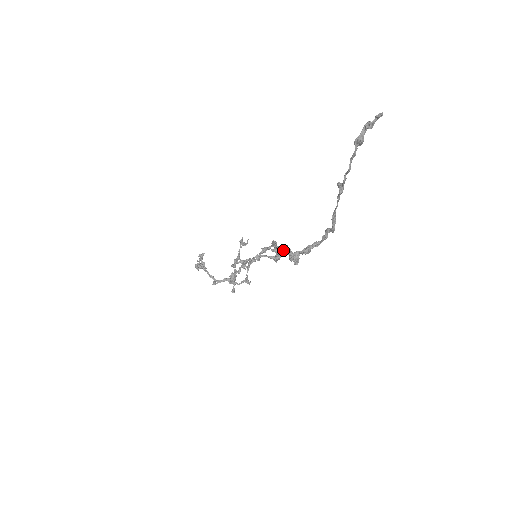
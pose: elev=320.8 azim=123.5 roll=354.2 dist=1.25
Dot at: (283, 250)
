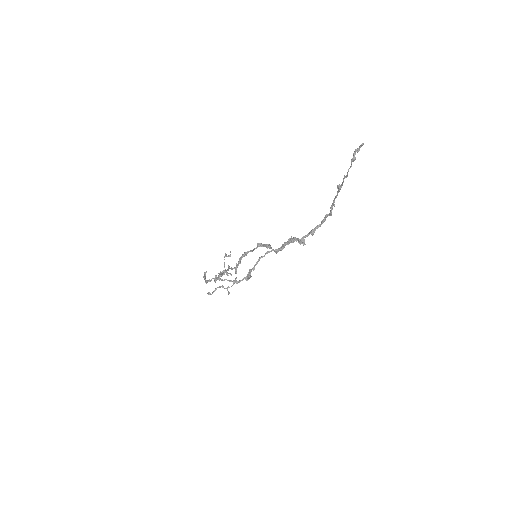
Dot at: (288, 241)
